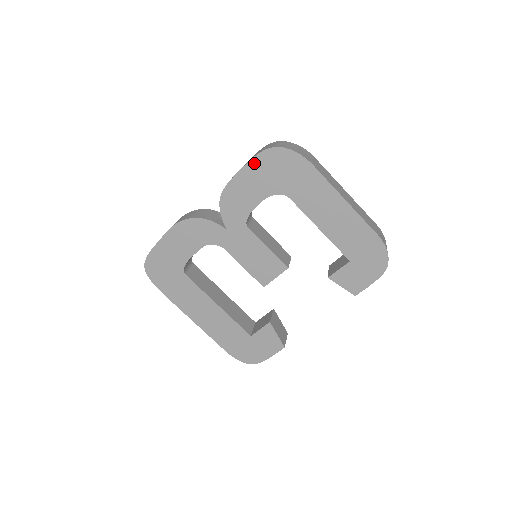
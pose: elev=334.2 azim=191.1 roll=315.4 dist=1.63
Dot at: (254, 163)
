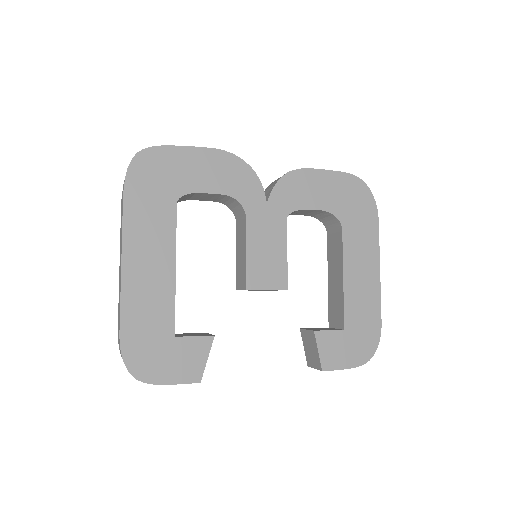
Dot at: (340, 176)
